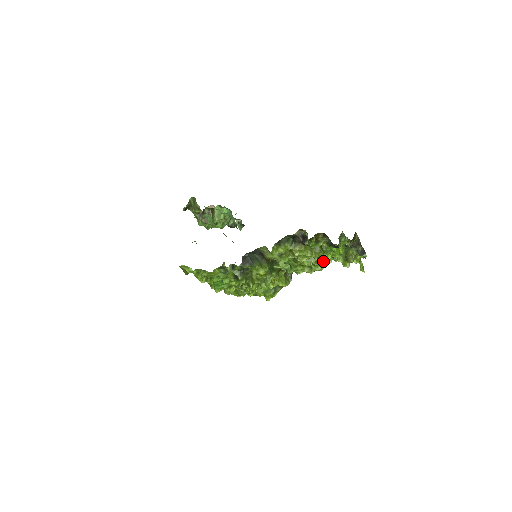
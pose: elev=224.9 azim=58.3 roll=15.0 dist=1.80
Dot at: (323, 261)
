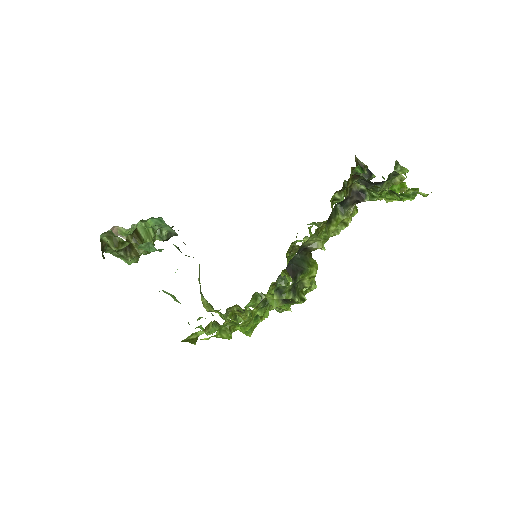
Dot at: occluded
